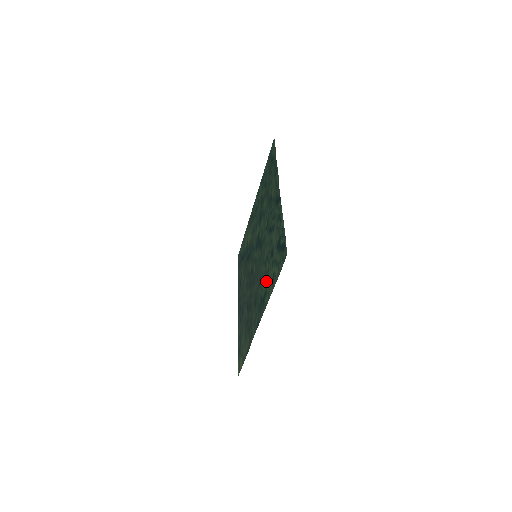
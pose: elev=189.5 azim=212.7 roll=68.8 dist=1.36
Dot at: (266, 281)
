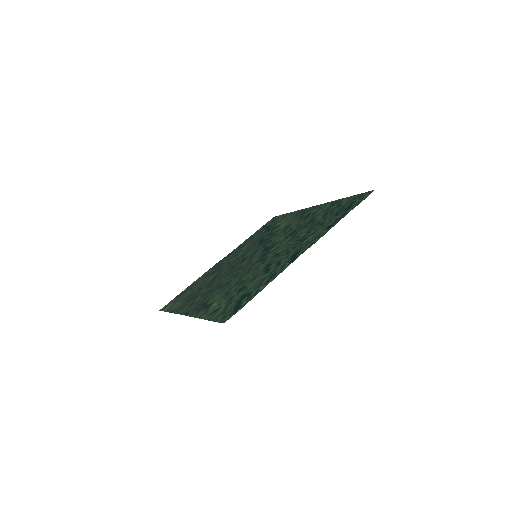
Dot at: (219, 299)
